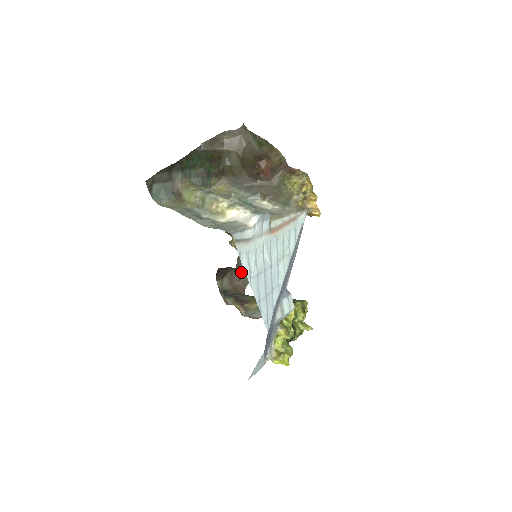
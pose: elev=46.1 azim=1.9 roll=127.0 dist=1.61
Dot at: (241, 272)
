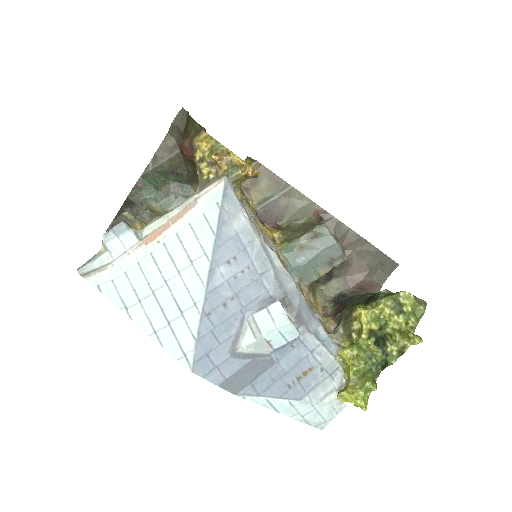
Dot at: (298, 274)
